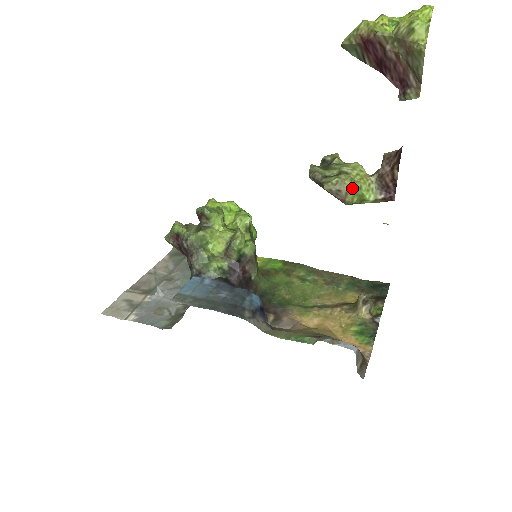
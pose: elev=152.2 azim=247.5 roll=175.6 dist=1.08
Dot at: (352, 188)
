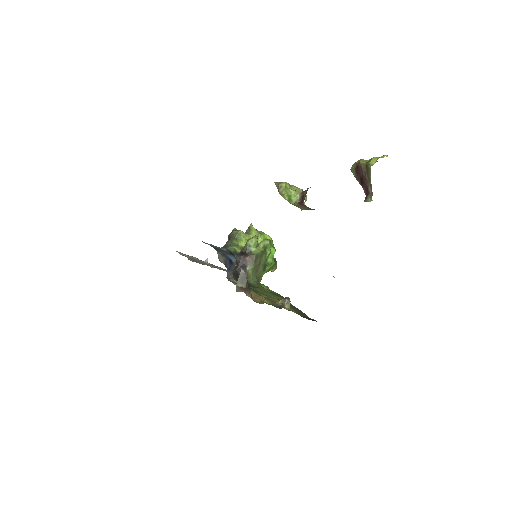
Dot at: (285, 186)
